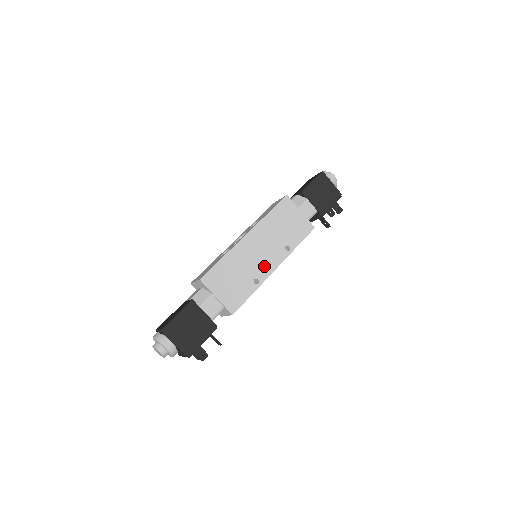
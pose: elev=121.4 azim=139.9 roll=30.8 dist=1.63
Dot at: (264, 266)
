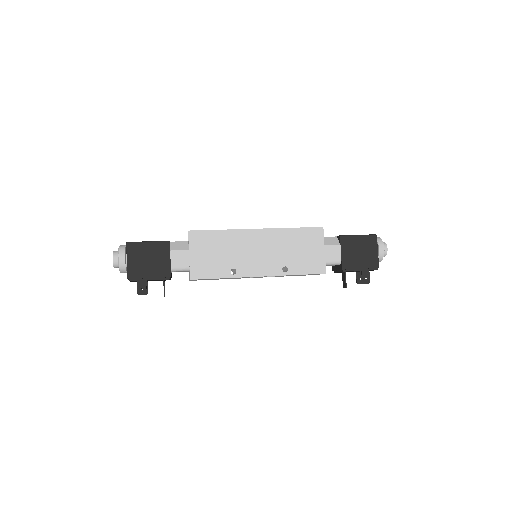
Dot at: (251, 265)
